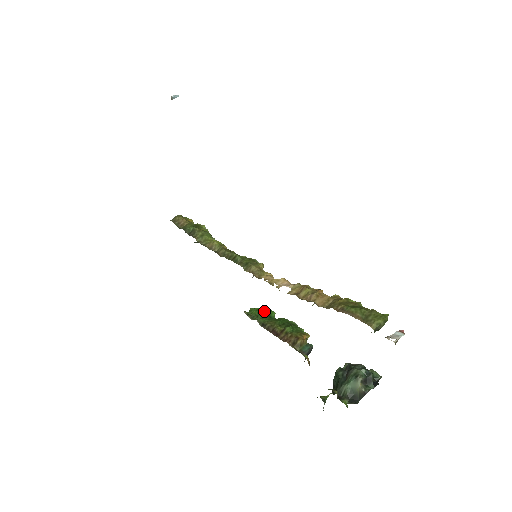
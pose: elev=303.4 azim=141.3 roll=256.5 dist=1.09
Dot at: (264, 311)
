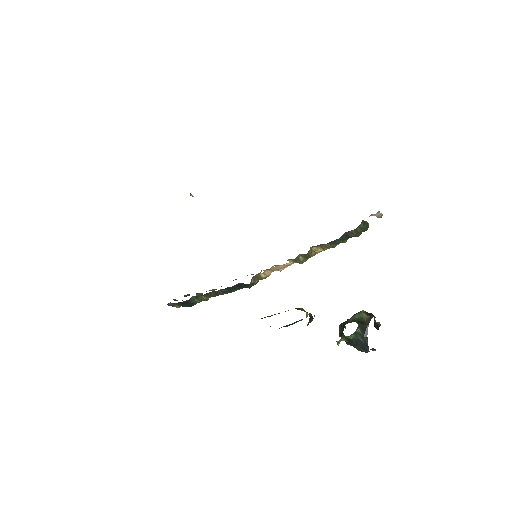
Dot at: occluded
